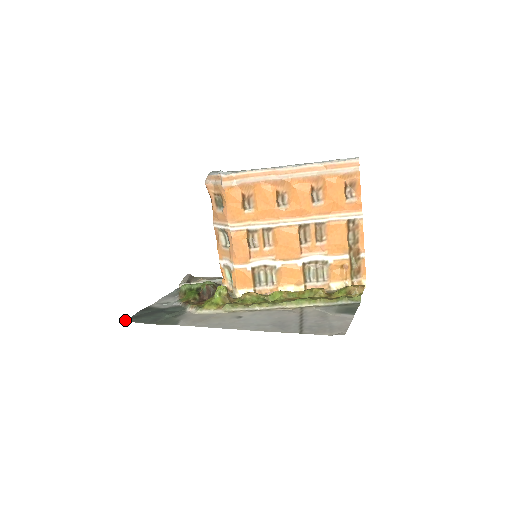
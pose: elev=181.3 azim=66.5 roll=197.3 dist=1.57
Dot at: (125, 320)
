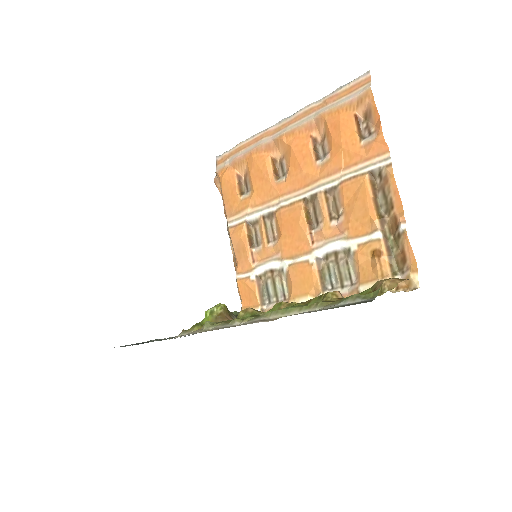
Dot at: occluded
